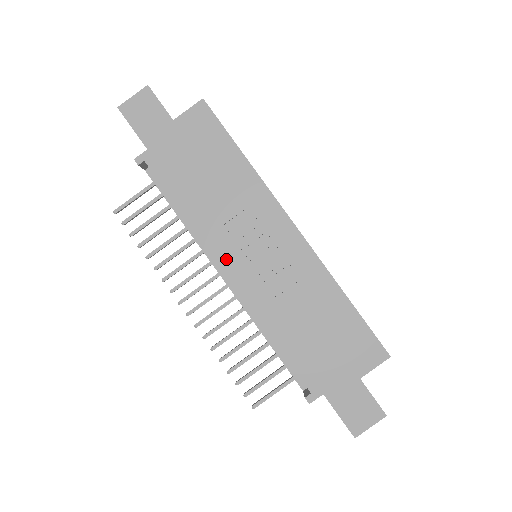
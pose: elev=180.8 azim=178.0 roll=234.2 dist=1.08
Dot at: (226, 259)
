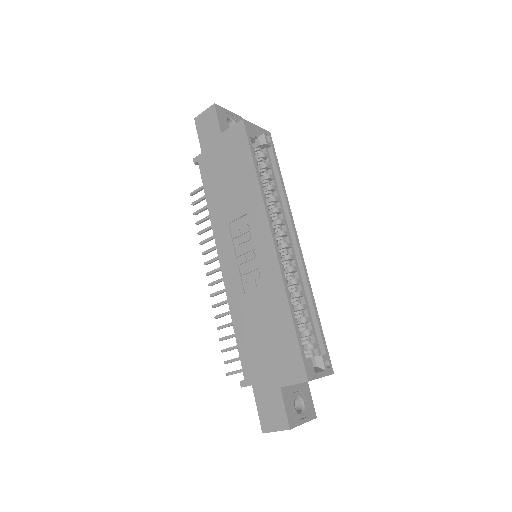
Dot at: (223, 250)
